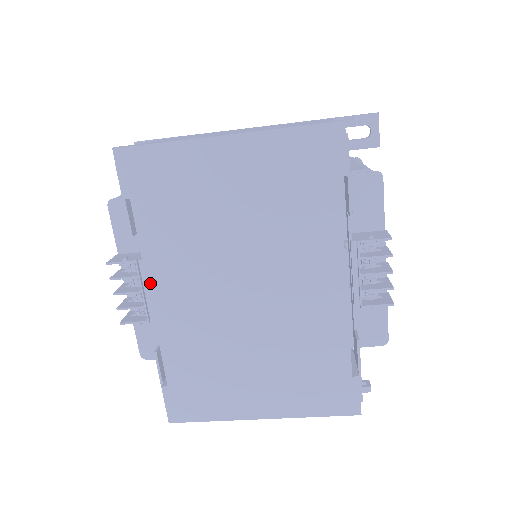
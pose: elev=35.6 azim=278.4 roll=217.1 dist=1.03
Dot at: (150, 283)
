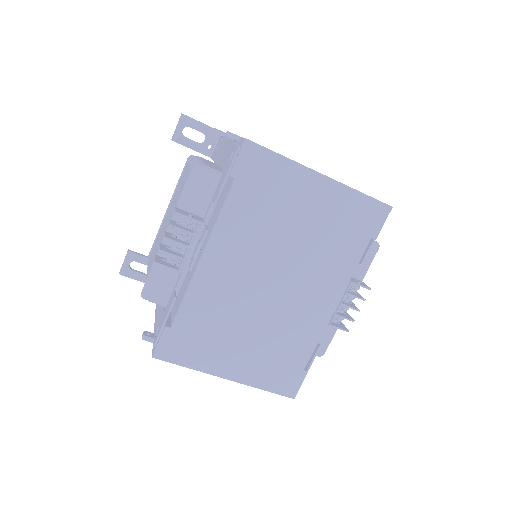
Dot at: (209, 245)
